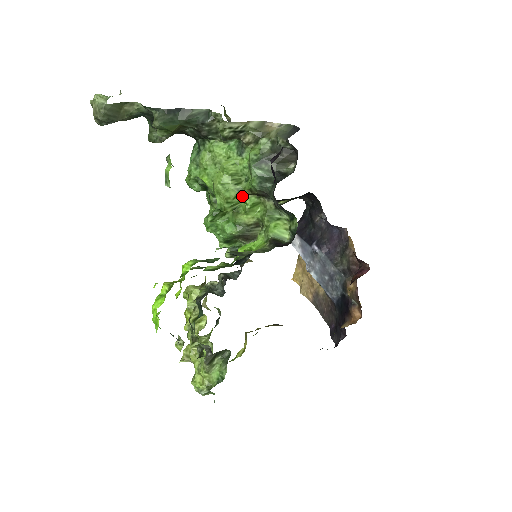
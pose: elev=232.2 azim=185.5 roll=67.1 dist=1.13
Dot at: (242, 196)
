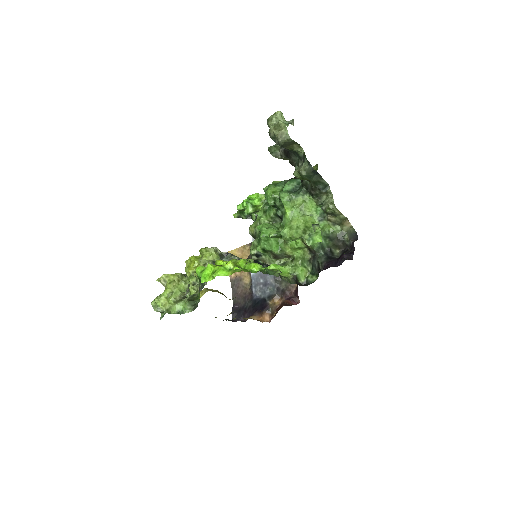
Dot at: (299, 239)
